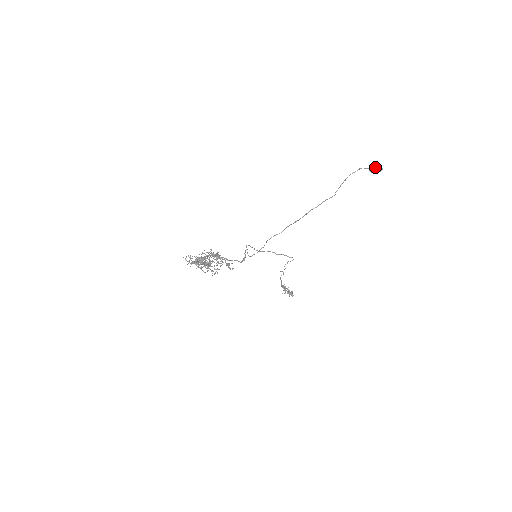
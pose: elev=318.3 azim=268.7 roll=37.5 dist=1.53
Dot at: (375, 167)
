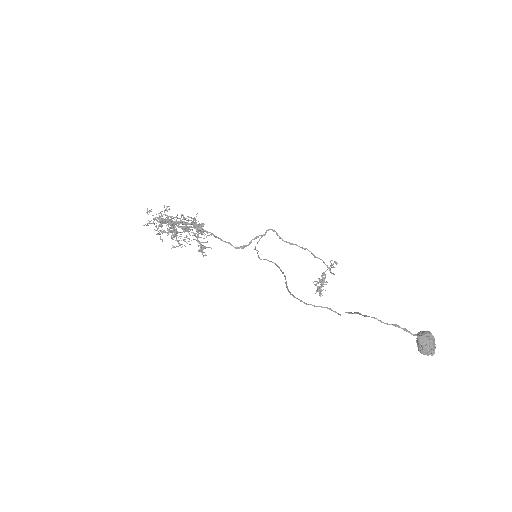
Dot at: (424, 343)
